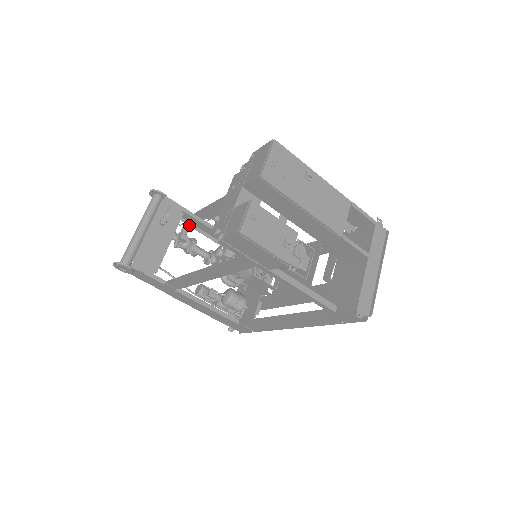
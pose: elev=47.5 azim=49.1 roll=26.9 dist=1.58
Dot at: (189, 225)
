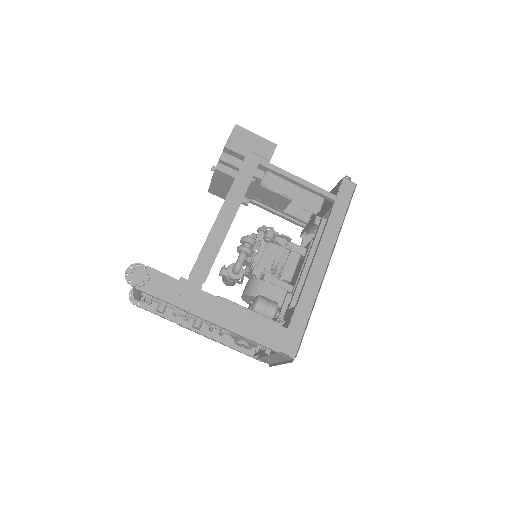
Dot at: occluded
